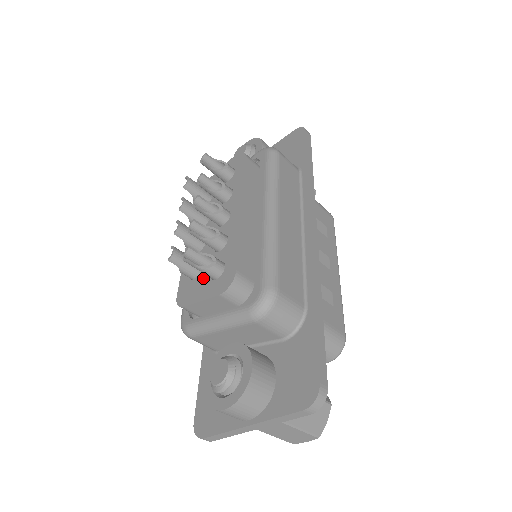
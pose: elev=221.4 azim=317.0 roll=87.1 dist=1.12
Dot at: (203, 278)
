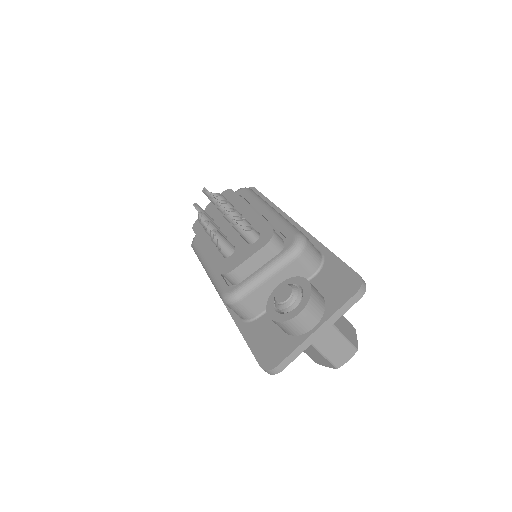
Dot at: (241, 249)
